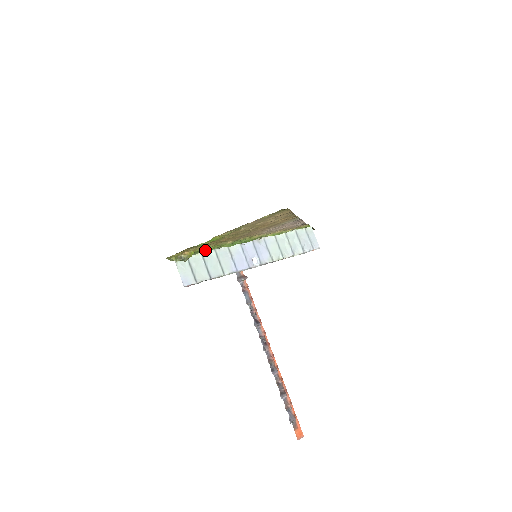
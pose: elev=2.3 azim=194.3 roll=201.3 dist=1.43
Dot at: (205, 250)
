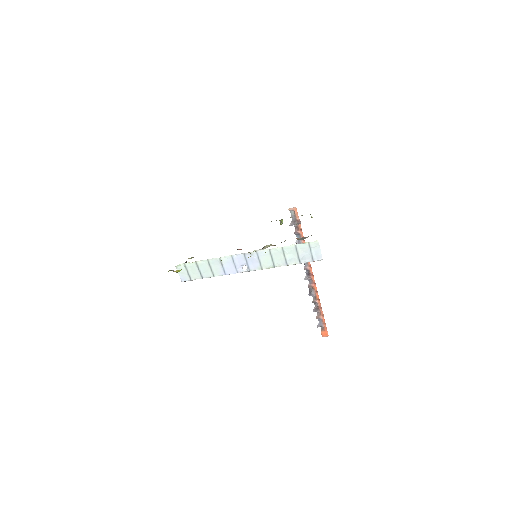
Dot at: occluded
